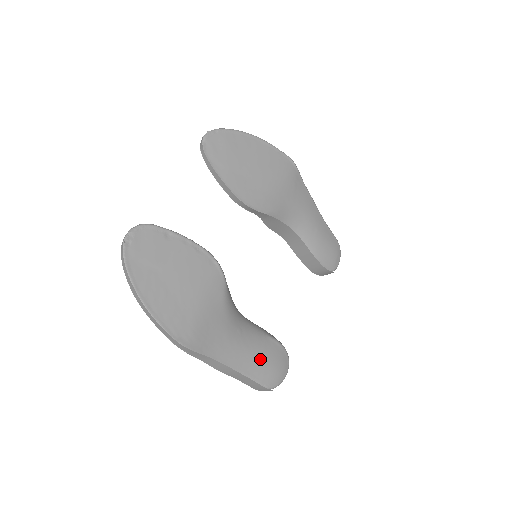
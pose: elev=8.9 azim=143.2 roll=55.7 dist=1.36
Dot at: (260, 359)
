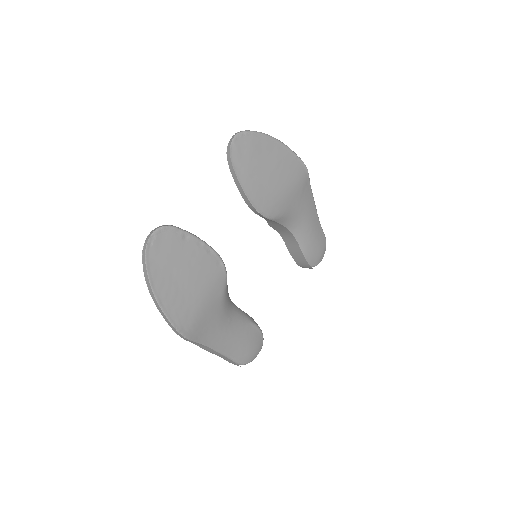
Dot at: (241, 343)
